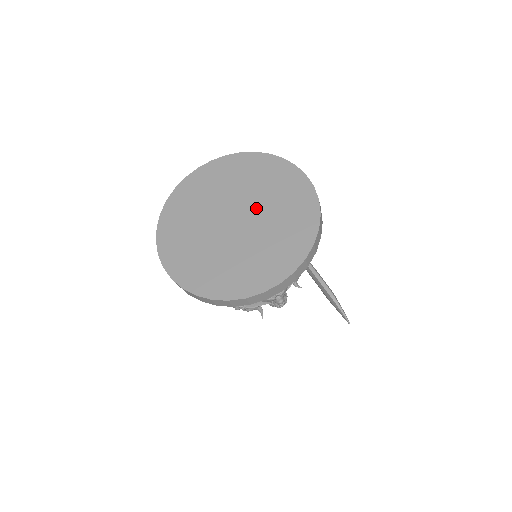
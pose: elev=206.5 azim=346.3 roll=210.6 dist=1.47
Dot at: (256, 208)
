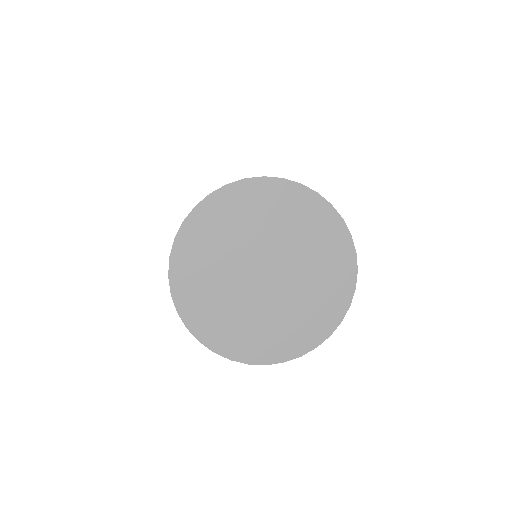
Dot at: (292, 274)
